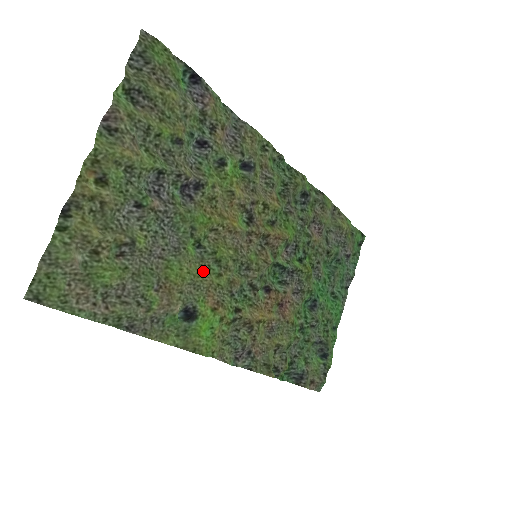
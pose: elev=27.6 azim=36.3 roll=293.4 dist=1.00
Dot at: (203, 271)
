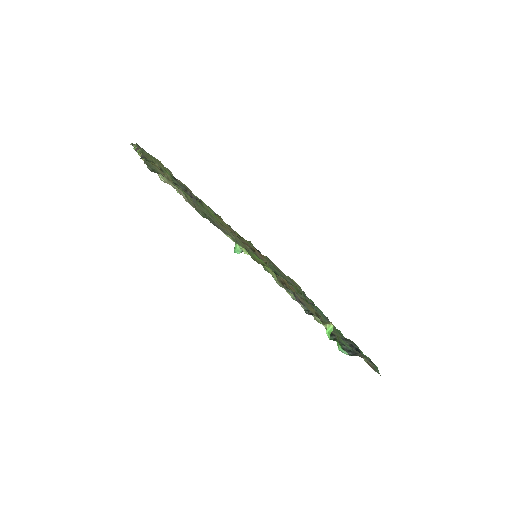
Dot at: occluded
